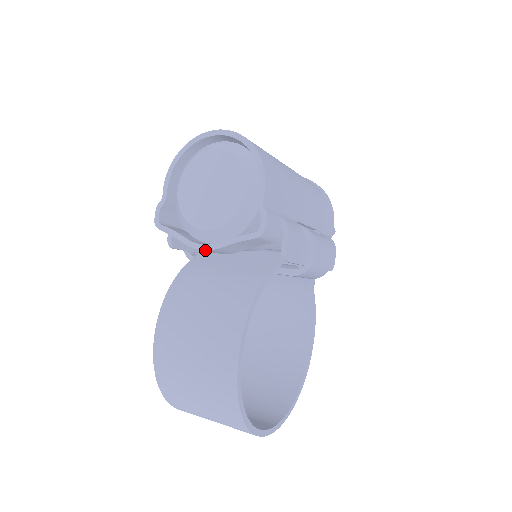
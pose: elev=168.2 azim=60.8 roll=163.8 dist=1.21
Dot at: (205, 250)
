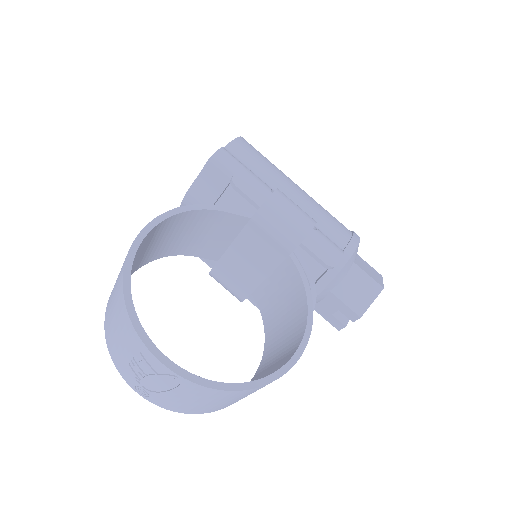
Dot at: (185, 197)
